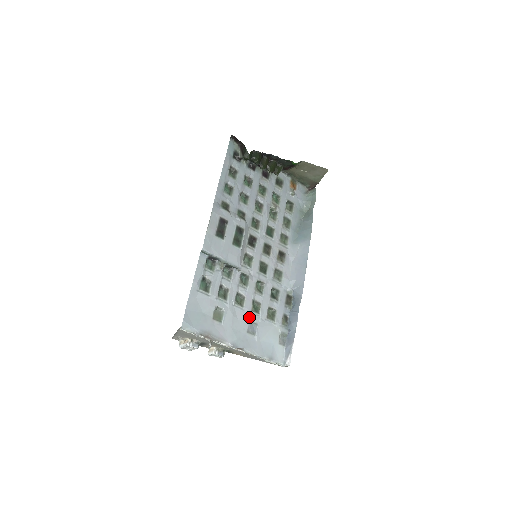
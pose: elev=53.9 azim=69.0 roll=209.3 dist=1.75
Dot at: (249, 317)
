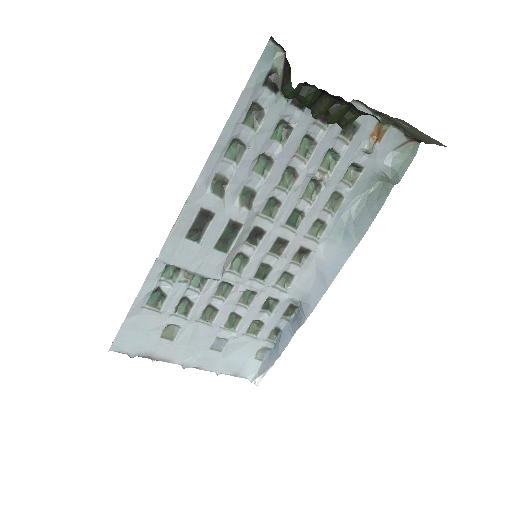
Dot at: (218, 333)
